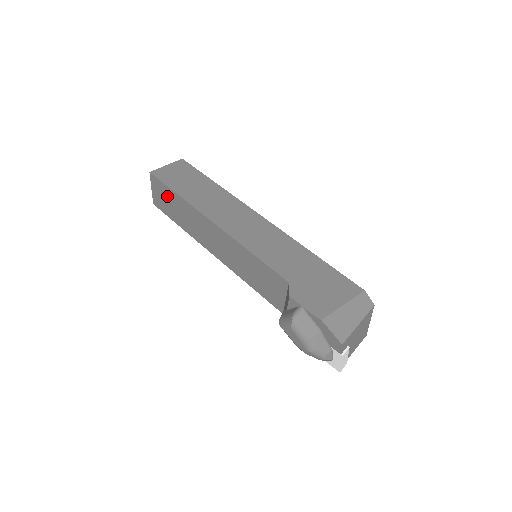
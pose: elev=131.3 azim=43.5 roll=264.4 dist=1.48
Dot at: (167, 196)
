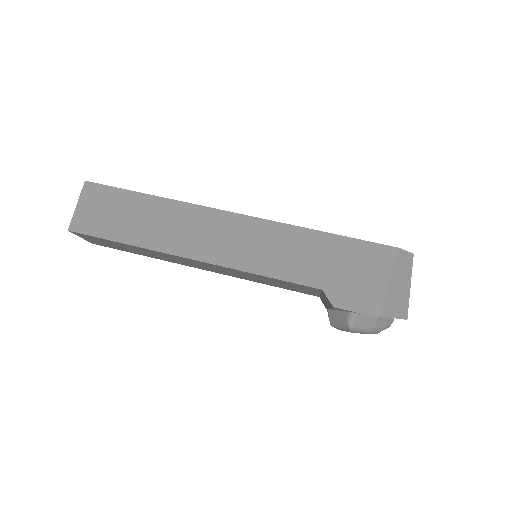
Dot at: (110, 243)
